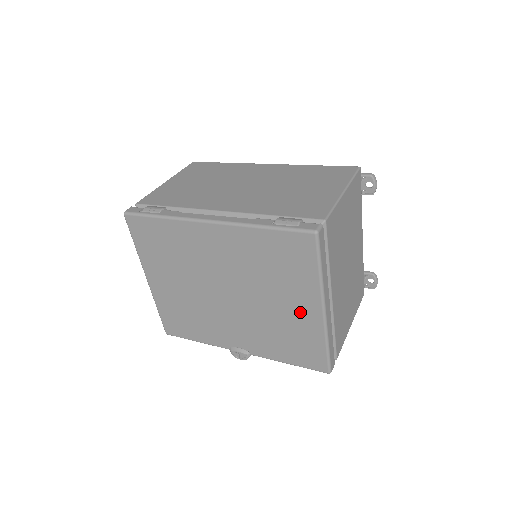
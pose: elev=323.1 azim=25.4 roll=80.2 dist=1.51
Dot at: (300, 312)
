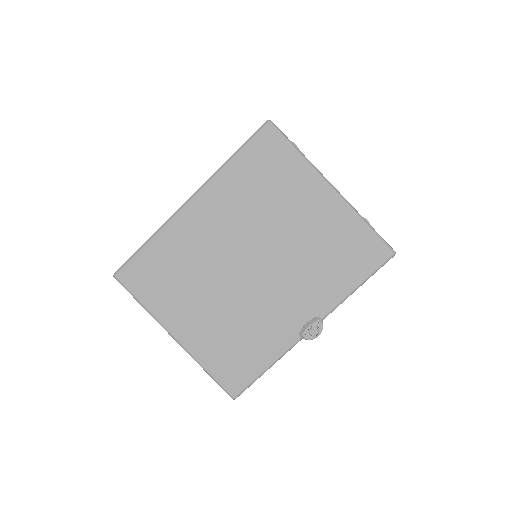
Dot at: (318, 210)
